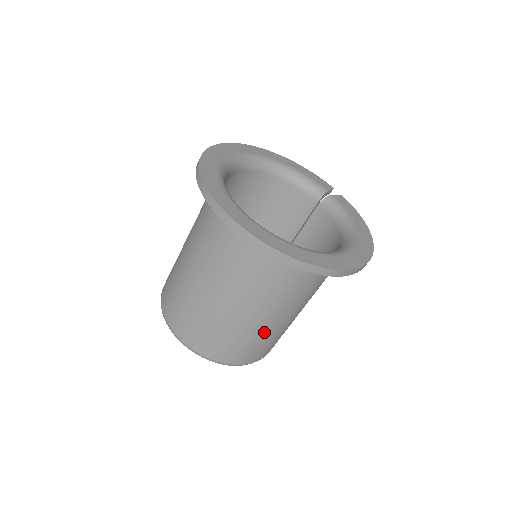
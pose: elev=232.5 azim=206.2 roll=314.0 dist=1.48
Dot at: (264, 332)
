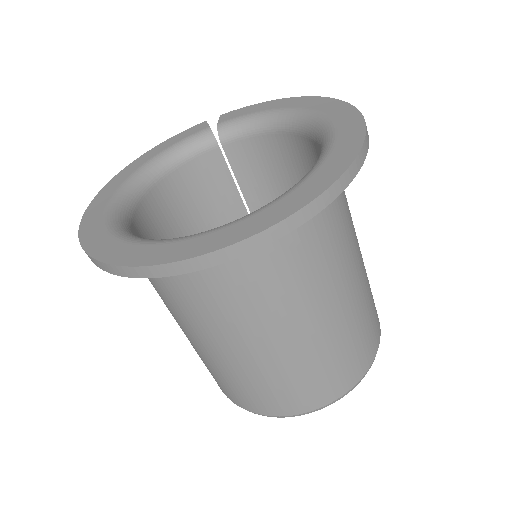
Dot at: (365, 288)
